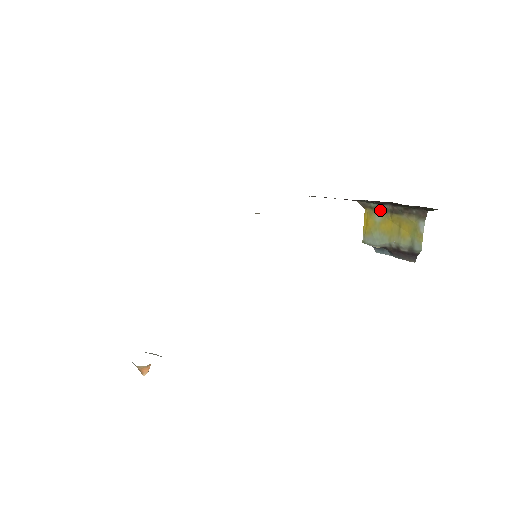
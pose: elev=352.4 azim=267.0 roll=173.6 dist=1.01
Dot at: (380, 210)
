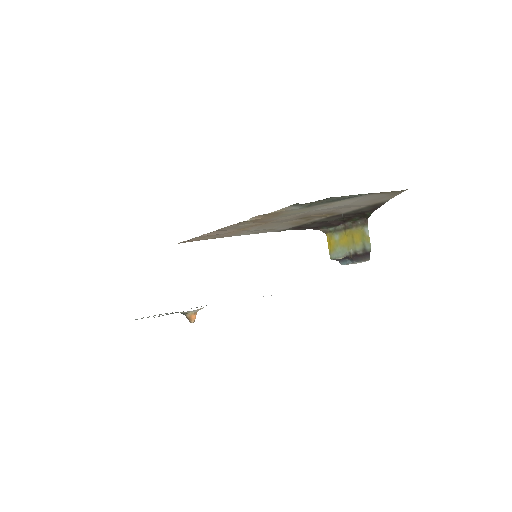
Dot at: (337, 231)
